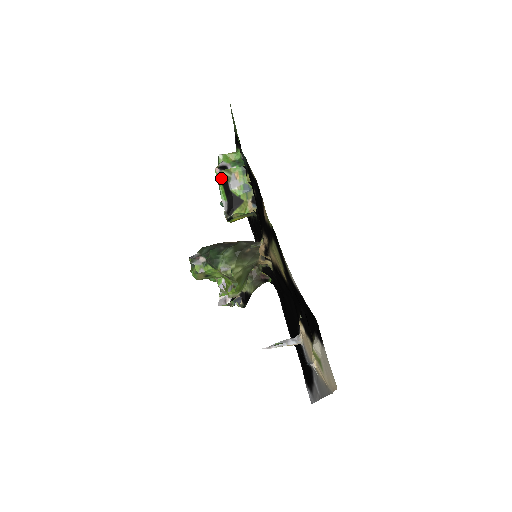
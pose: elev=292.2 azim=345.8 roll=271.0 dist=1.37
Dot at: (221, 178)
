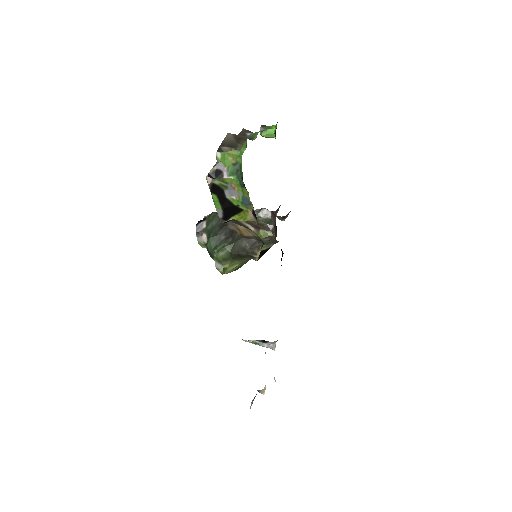
Dot at: (214, 188)
